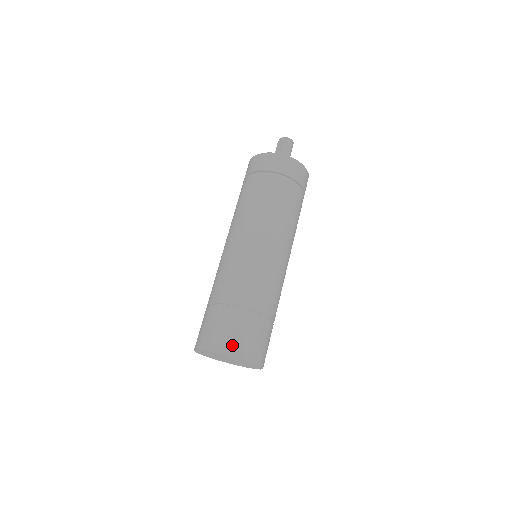
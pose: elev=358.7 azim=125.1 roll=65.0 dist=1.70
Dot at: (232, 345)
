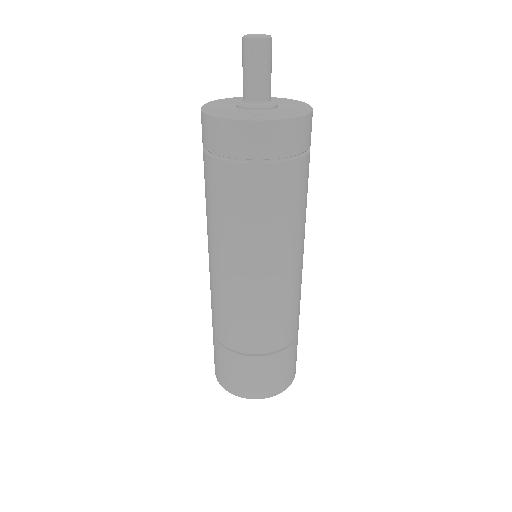
Dot at: (282, 383)
